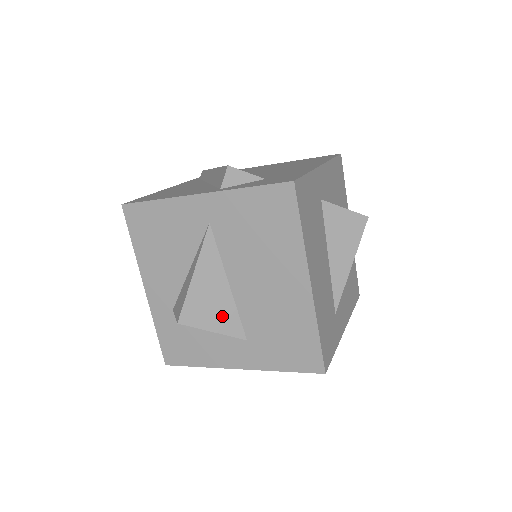
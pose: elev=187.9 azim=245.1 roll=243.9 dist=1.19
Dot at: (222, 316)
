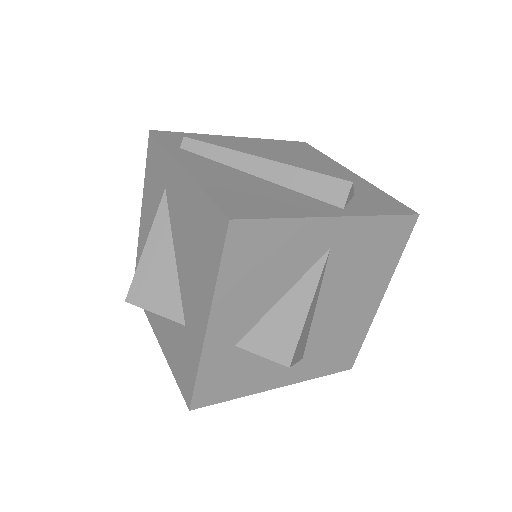
Dot at: (304, 343)
